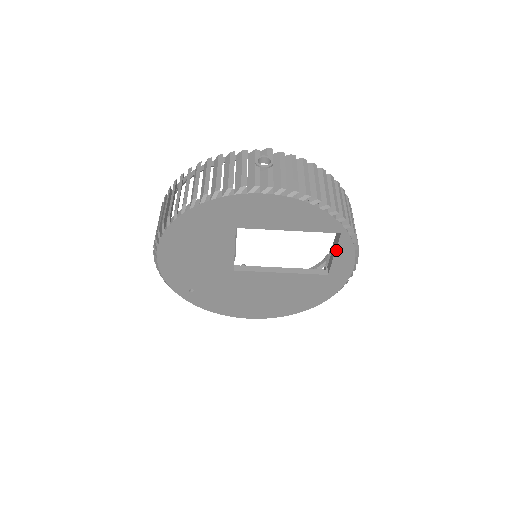
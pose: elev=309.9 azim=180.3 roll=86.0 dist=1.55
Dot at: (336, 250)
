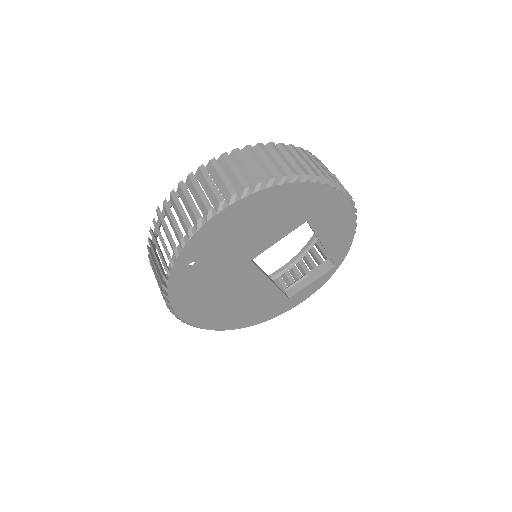
Dot at: (318, 278)
